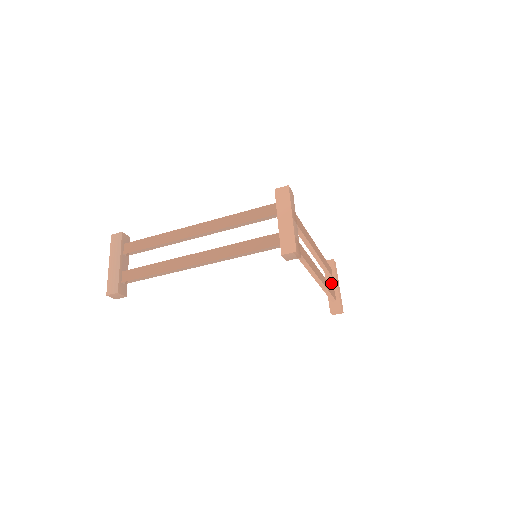
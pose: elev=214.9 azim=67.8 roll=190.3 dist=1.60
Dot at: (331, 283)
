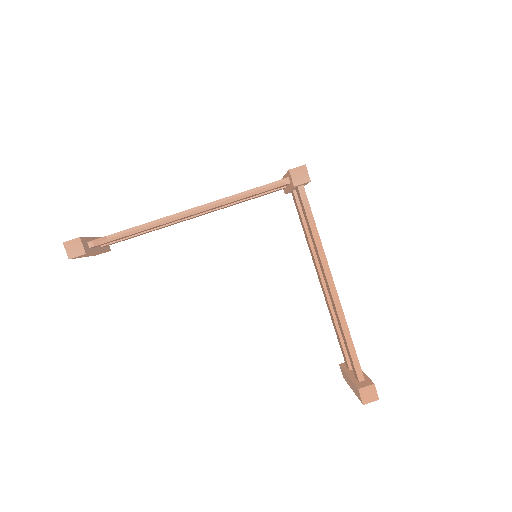
Dot at: occluded
